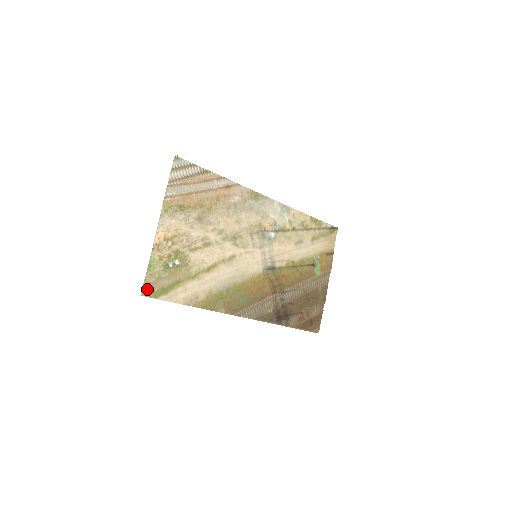
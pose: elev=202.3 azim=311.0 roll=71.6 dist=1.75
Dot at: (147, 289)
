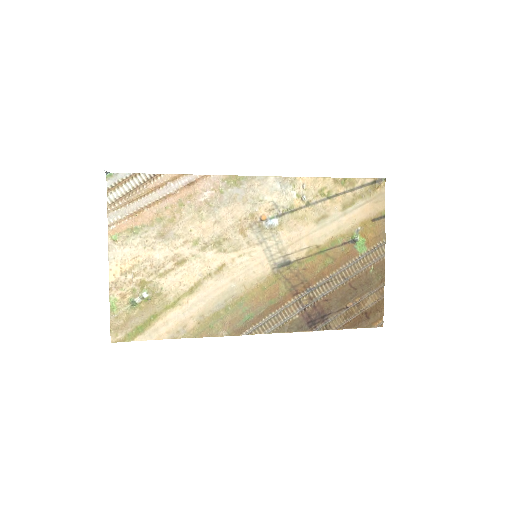
Dot at: (117, 334)
